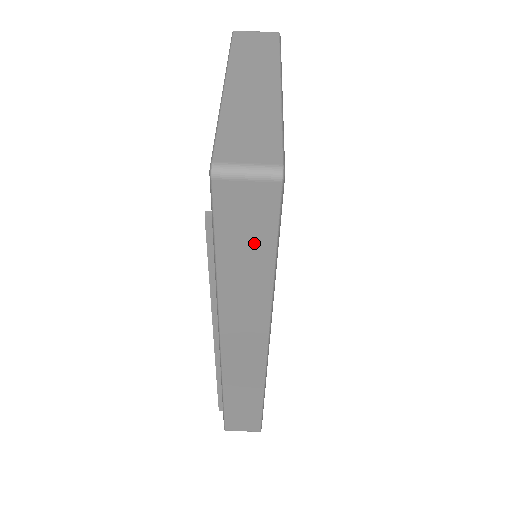
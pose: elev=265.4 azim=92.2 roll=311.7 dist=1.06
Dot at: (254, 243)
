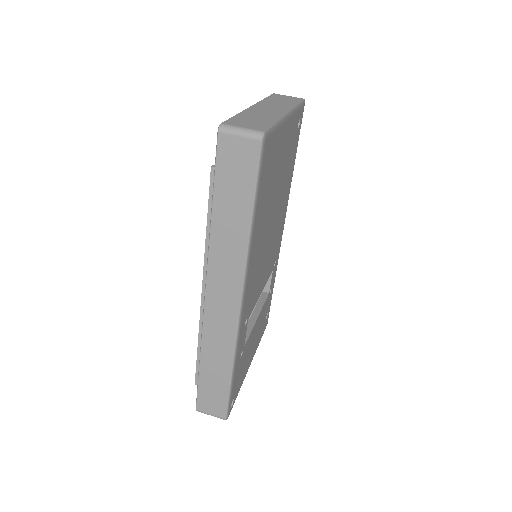
Dot at: (240, 191)
